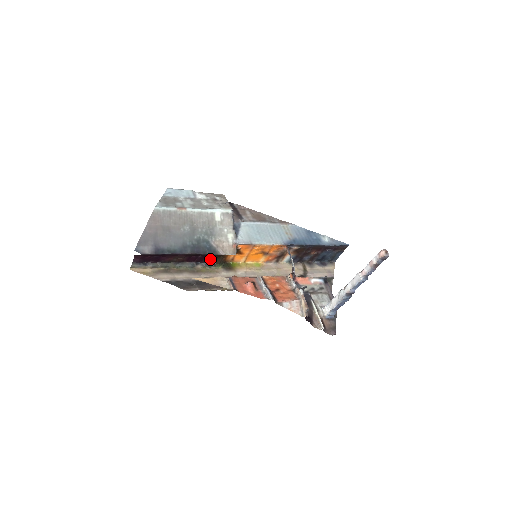
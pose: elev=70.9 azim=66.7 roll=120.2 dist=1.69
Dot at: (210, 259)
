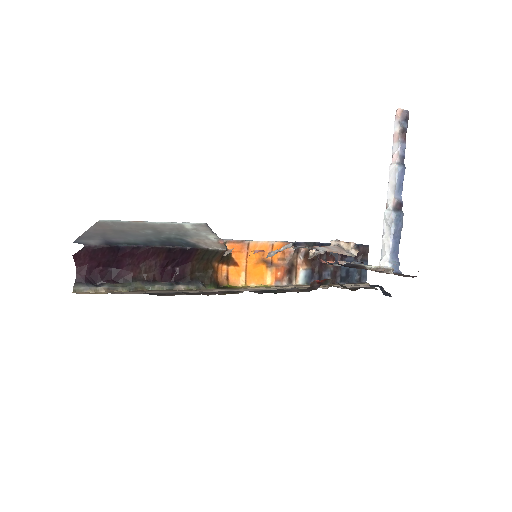
Dot at: (194, 276)
